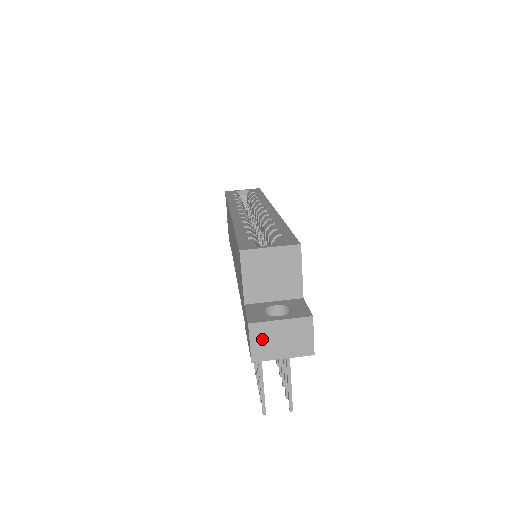
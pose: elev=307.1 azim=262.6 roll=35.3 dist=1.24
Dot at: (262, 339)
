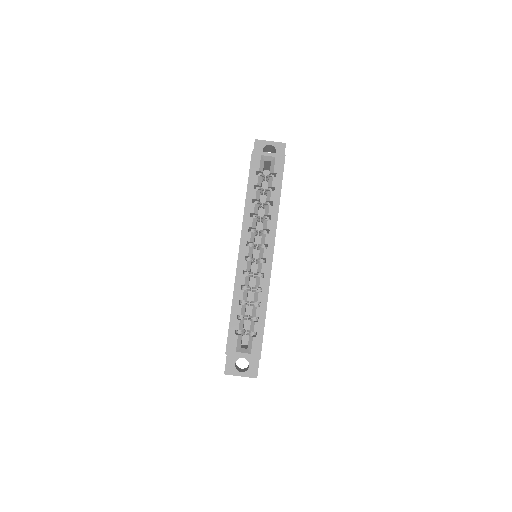
Dot at: occluded
